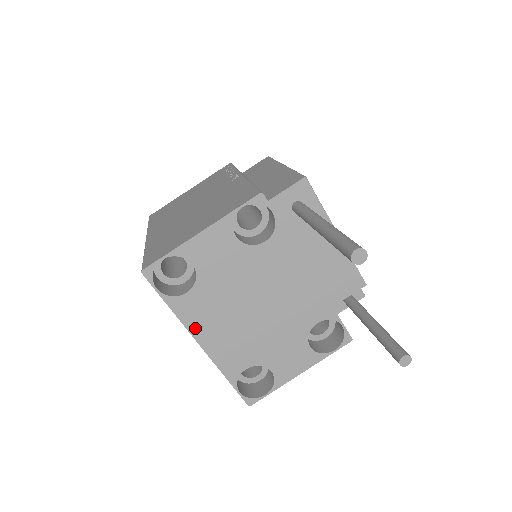
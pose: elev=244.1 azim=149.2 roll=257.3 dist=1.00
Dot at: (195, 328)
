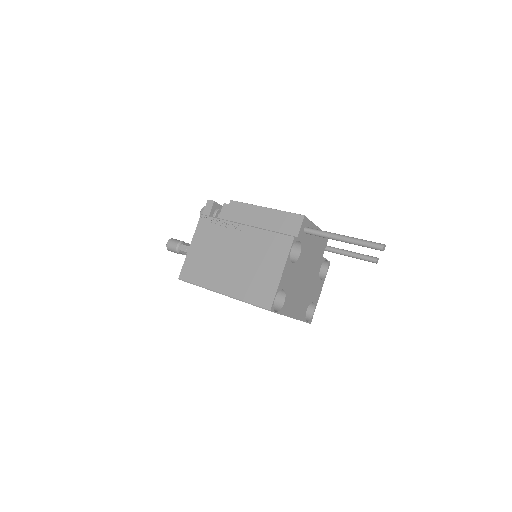
Dot at: (290, 313)
